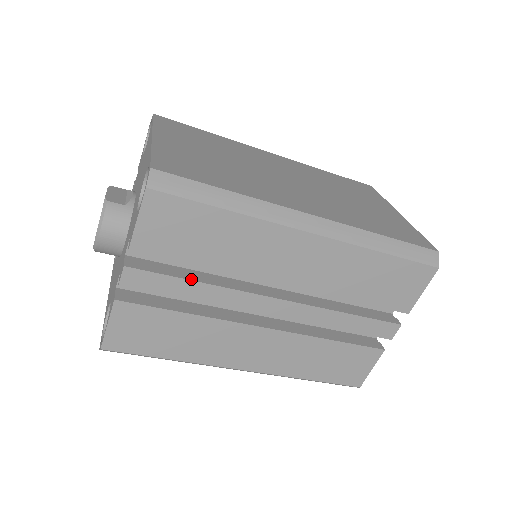
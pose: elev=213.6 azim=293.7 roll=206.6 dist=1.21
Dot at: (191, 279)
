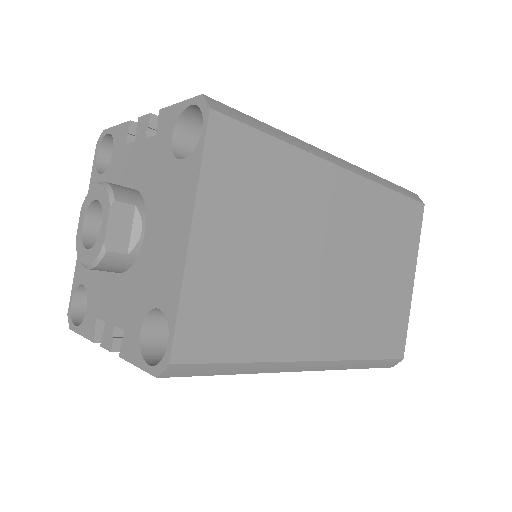
Dot at: occluded
